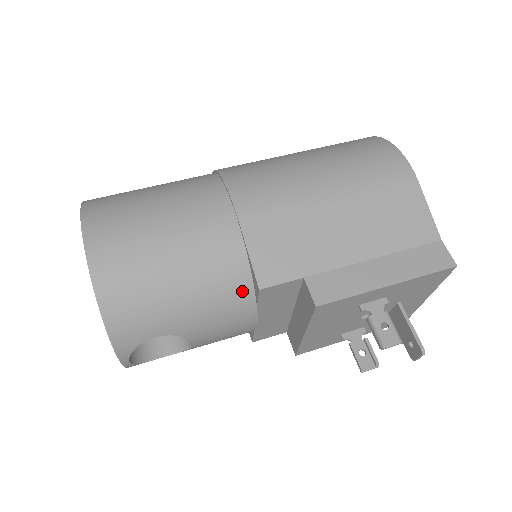
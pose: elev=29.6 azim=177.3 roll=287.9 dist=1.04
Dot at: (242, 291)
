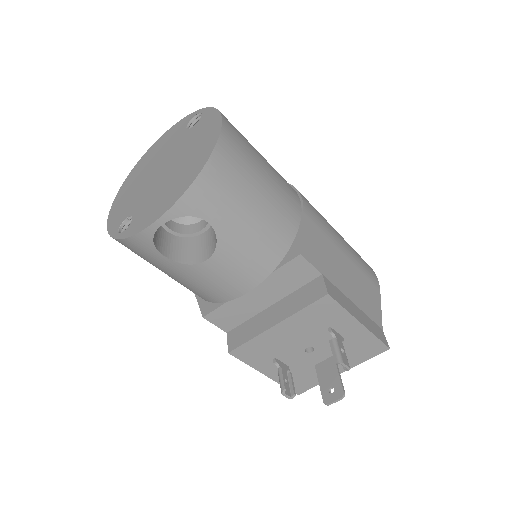
Dot at: (278, 250)
